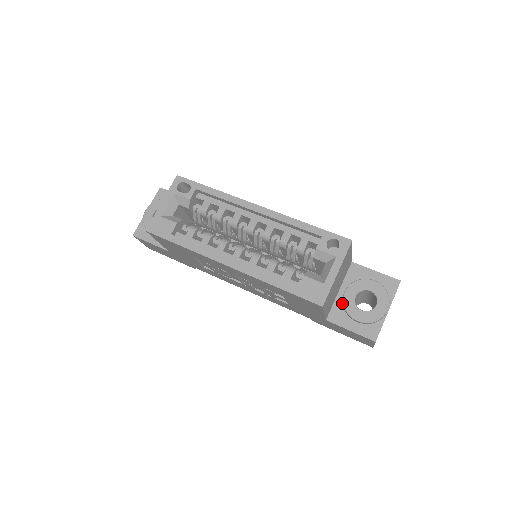
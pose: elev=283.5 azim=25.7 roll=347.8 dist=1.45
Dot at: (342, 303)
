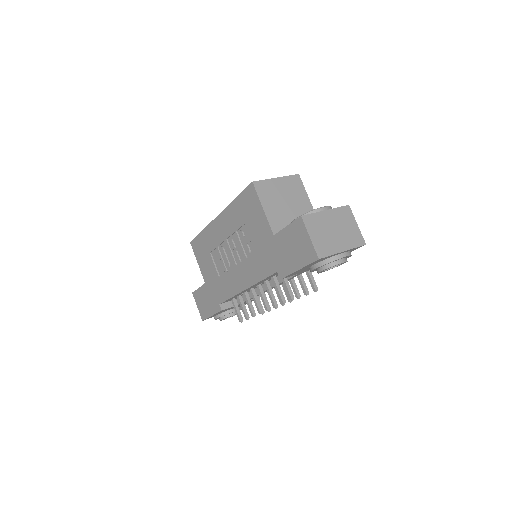
Dot at: occluded
